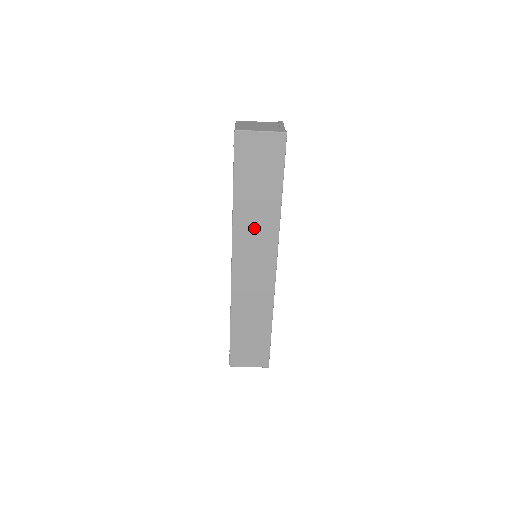
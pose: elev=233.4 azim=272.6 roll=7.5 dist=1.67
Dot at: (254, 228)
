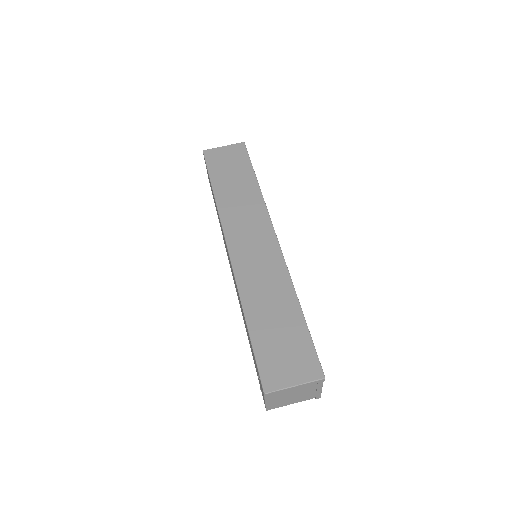
Dot at: (240, 208)
